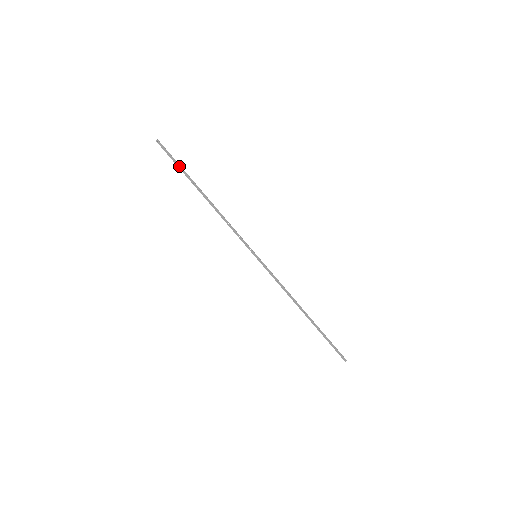
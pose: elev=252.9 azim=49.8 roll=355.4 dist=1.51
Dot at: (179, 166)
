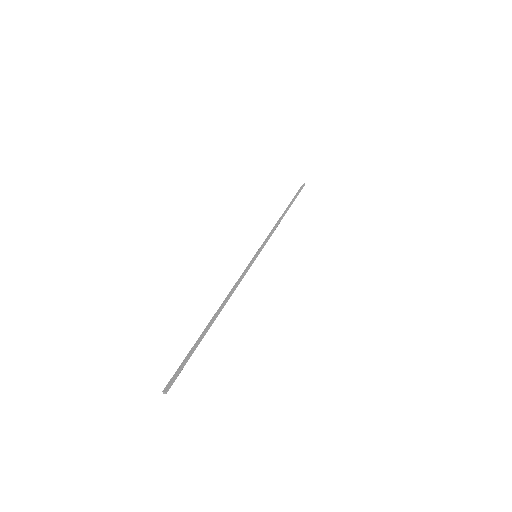
Dot at: (191, 355)
